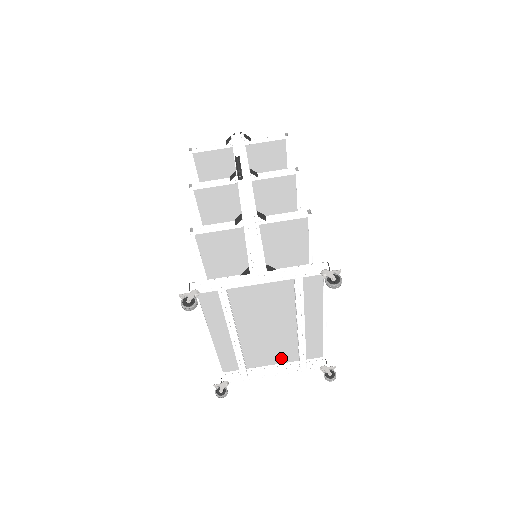
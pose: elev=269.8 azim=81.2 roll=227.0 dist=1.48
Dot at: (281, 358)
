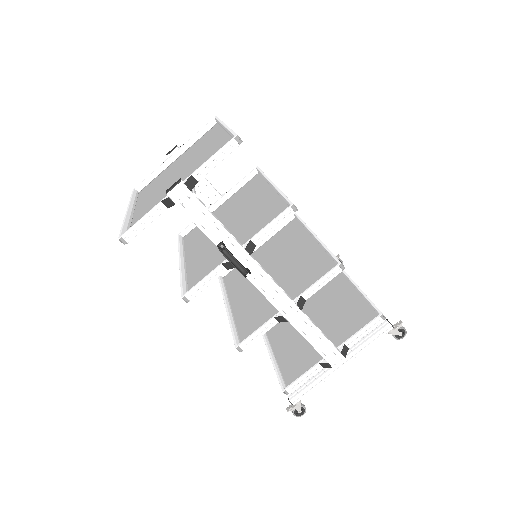
Dot at: occluded
